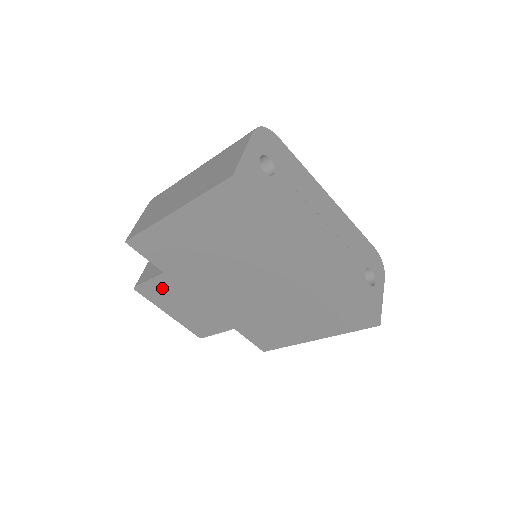
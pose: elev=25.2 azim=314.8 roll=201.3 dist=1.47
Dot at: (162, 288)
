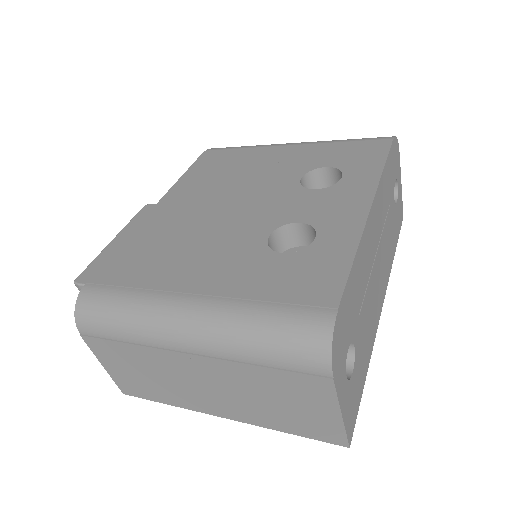
Dot at: occluded
